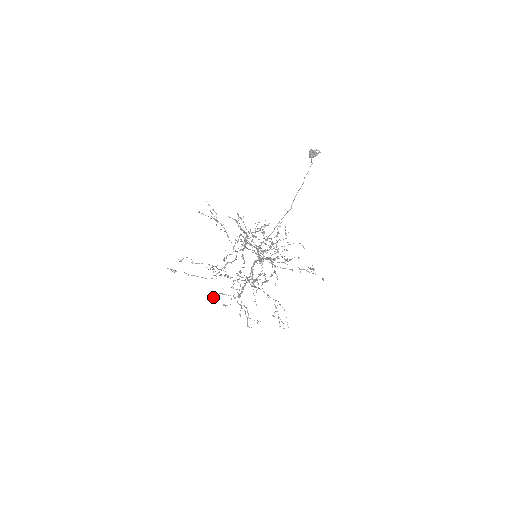
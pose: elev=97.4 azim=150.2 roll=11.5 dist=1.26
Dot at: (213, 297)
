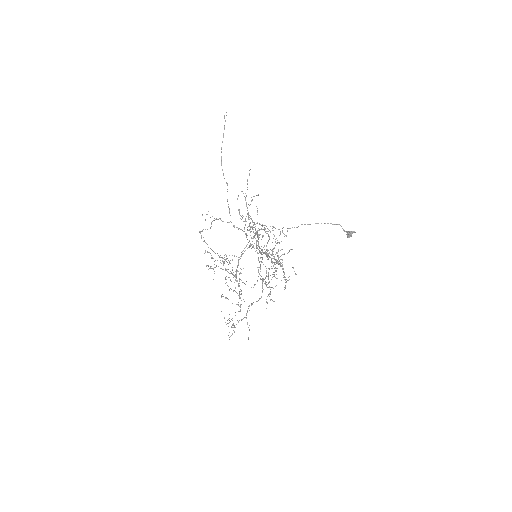
Dot at: occluded
